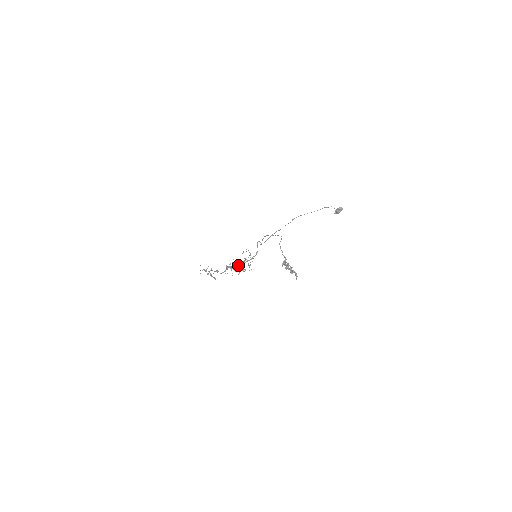
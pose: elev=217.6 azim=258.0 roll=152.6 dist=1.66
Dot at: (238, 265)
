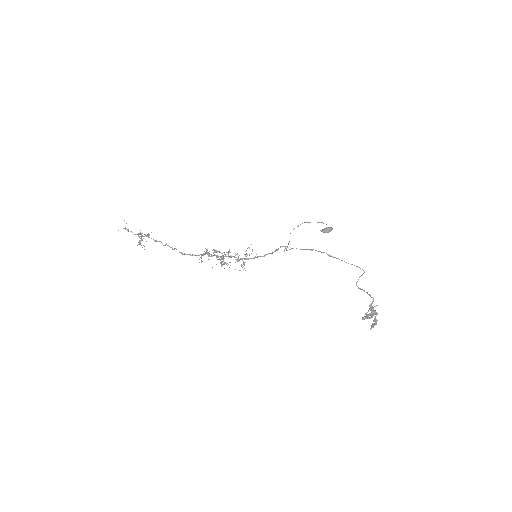
Dot at: occluded
